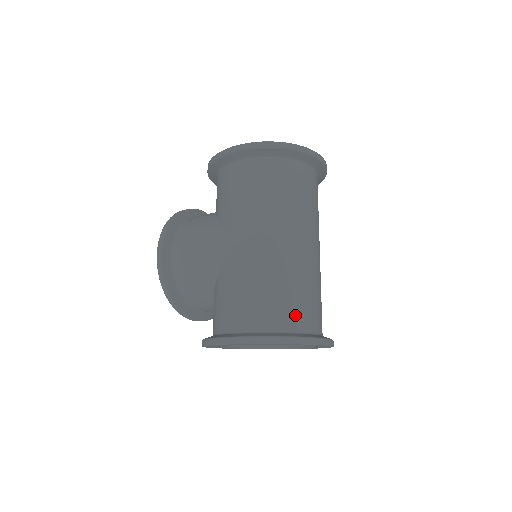
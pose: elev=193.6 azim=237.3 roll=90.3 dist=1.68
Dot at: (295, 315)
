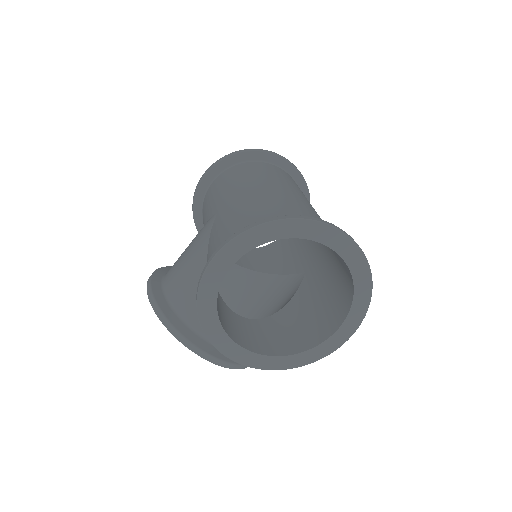
Dot at: occluded
